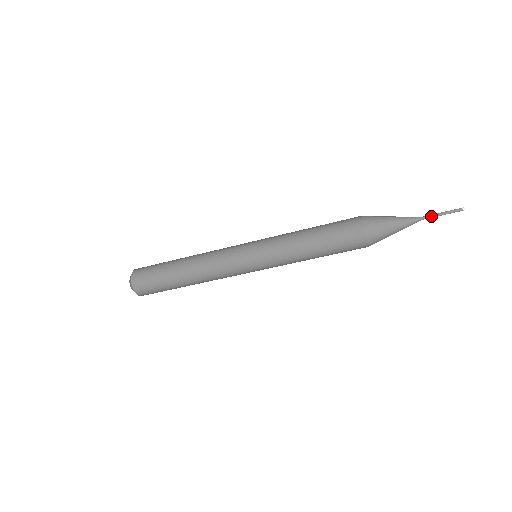
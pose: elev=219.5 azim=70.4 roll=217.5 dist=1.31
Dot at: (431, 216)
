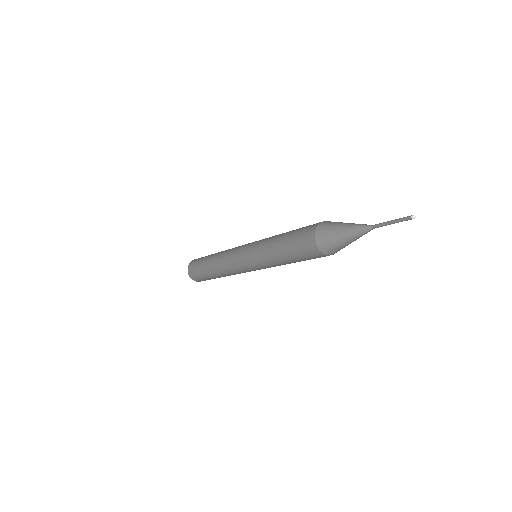
Dot at: (381, 225)
